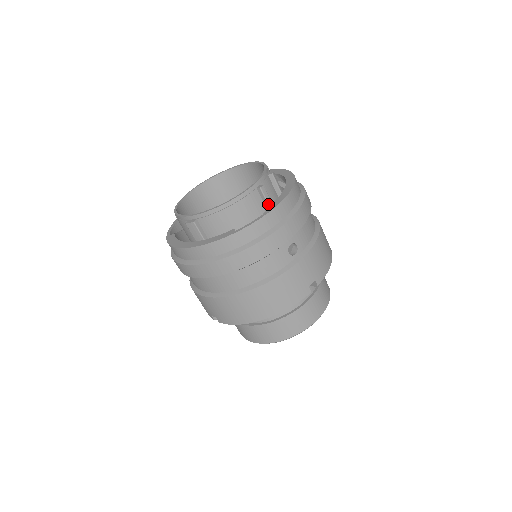
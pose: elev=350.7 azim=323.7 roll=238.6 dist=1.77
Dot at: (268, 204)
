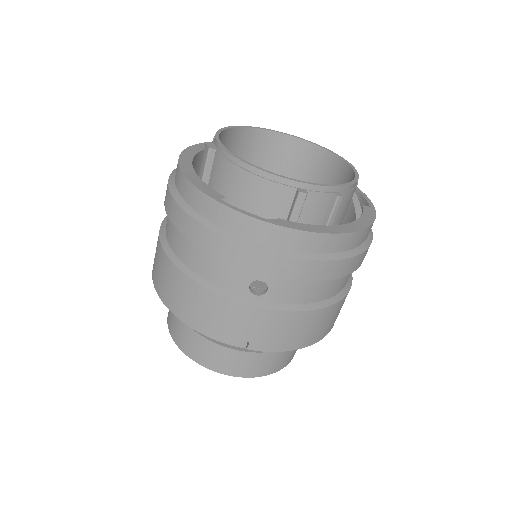
Dot at: (291, 218)
